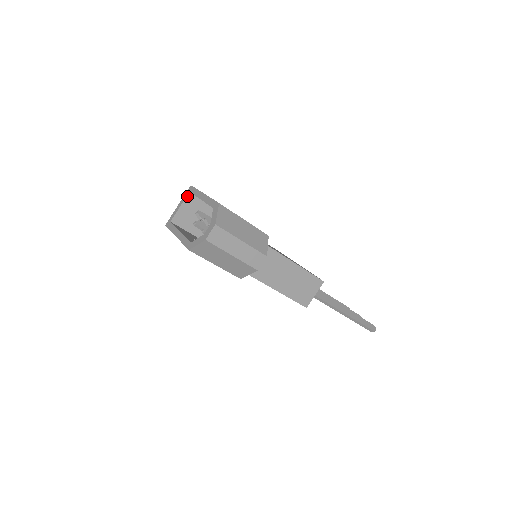
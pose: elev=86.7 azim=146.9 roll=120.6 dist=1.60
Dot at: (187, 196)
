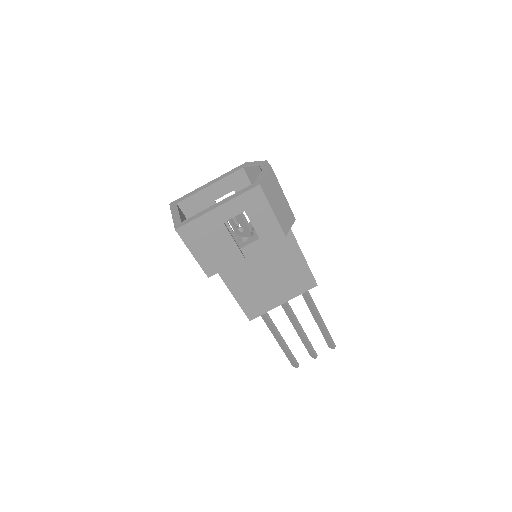
Dot at: (177, 206)
